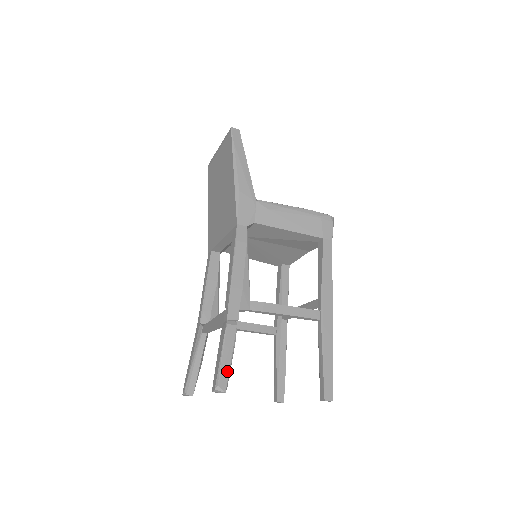
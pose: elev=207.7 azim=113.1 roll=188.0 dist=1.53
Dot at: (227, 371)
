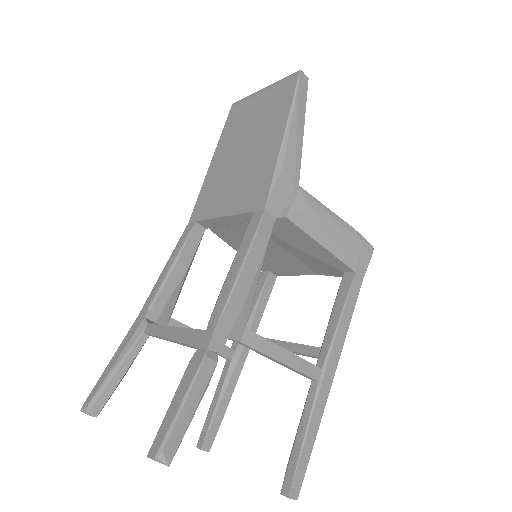
Dot at: (182, 431)
